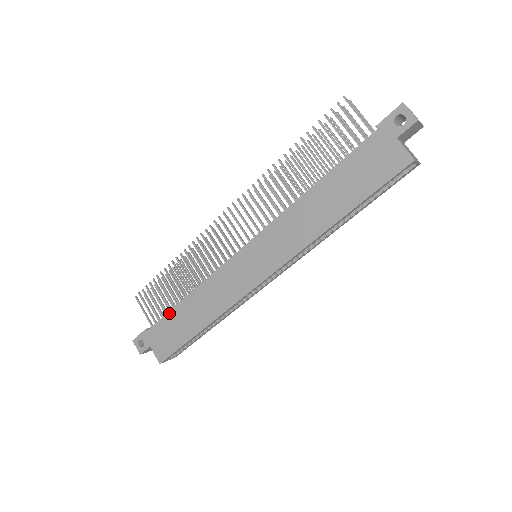
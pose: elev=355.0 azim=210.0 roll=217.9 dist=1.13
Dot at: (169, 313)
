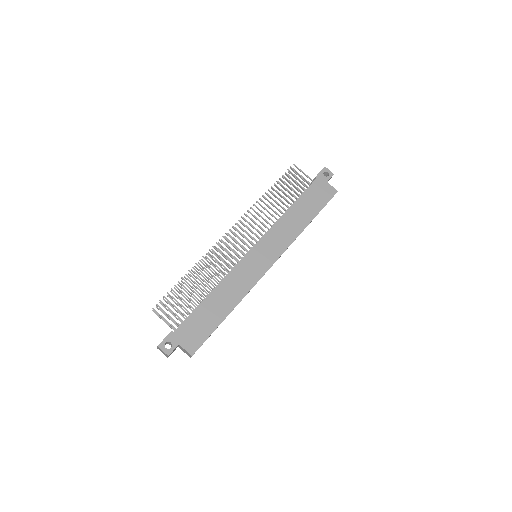
Dot at: (196, 309)
